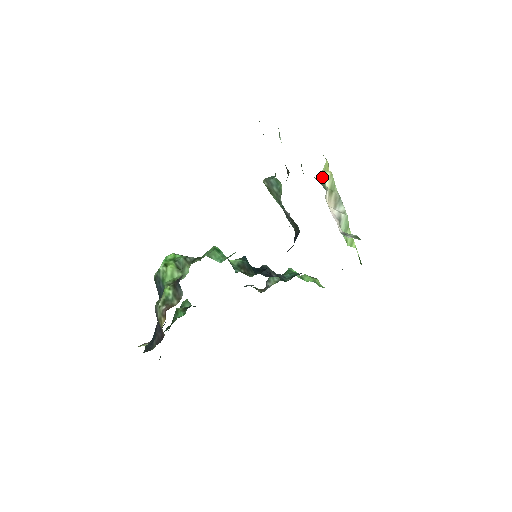
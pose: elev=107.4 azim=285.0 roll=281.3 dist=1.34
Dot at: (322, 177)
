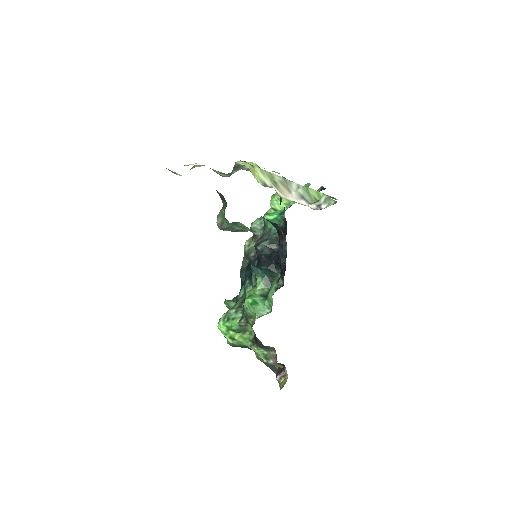
Dot at: occluded
